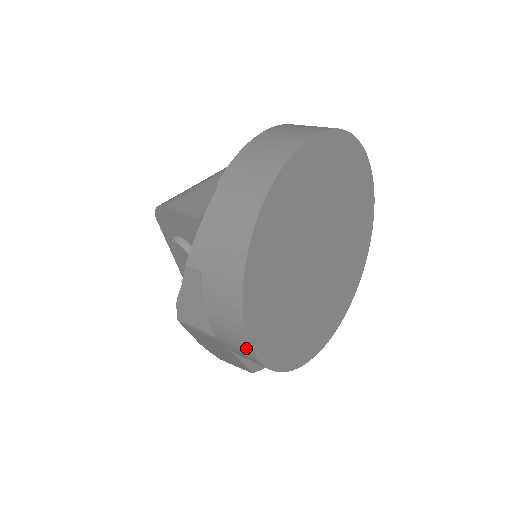
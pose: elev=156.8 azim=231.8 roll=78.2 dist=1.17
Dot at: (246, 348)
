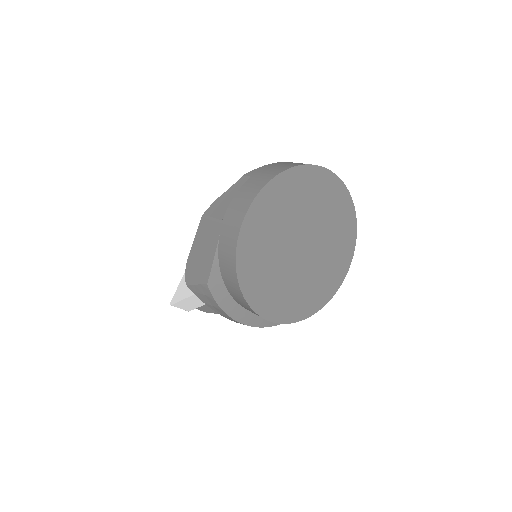
Dot at: (240, 219)
